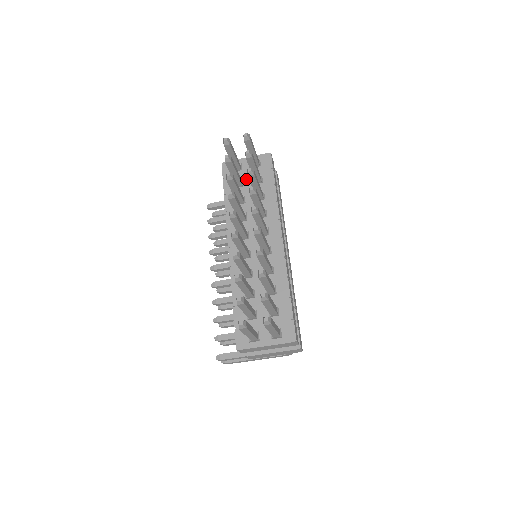
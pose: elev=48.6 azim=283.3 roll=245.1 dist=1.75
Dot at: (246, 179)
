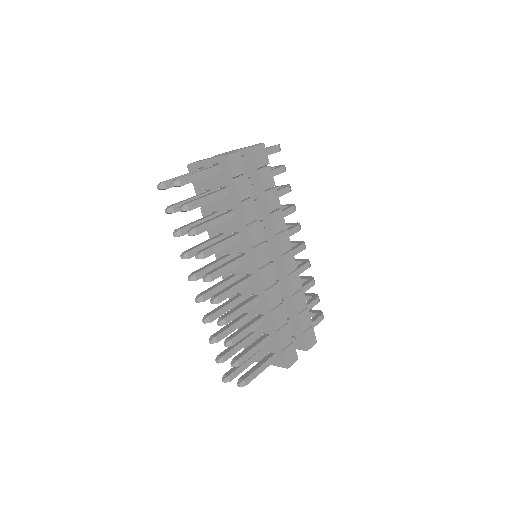
Dot at: (213, 191)
